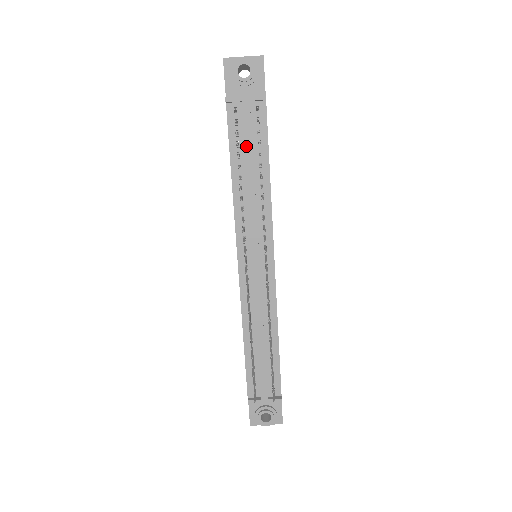
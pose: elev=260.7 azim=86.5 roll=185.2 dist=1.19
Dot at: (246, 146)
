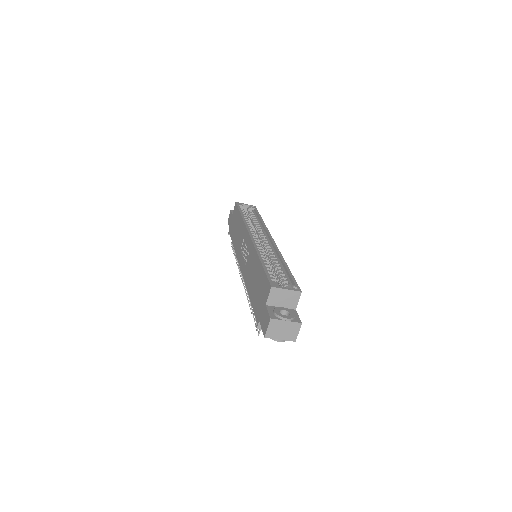
Dot at: occluded
